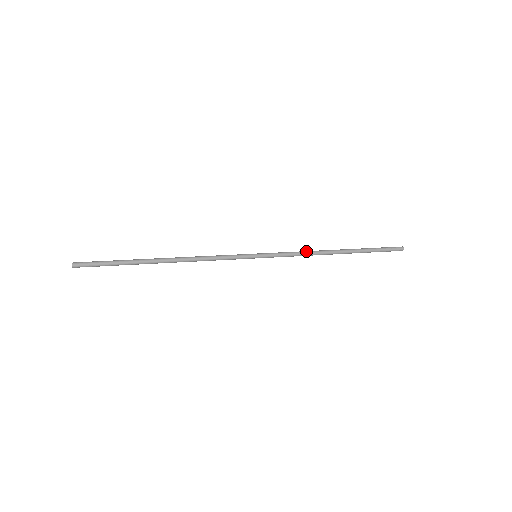
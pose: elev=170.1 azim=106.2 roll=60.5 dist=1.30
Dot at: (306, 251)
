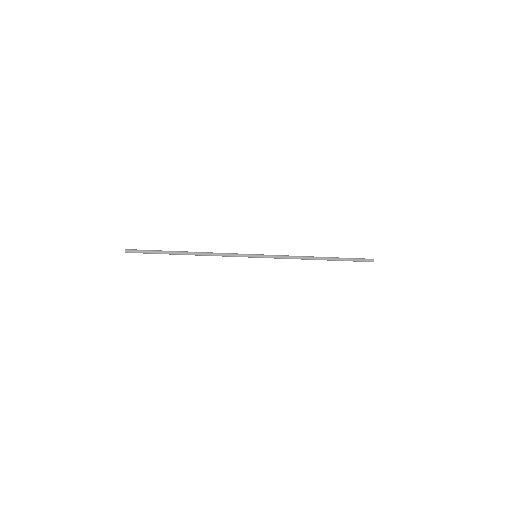
Dot at: occluded
